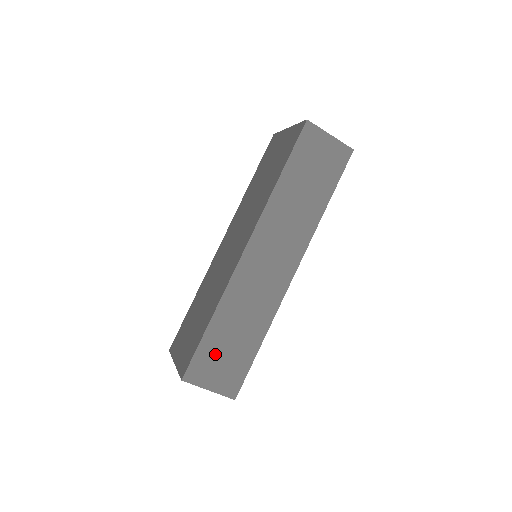
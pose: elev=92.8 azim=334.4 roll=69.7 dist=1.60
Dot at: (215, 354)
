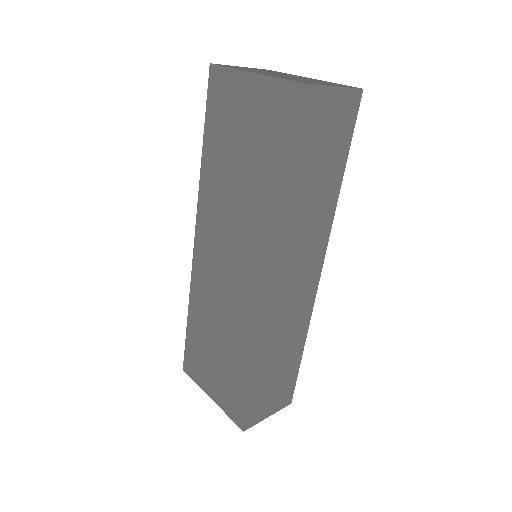
Dot at: (266, 392)
